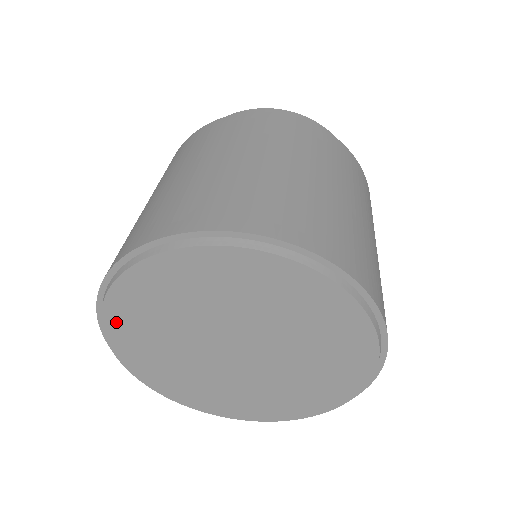
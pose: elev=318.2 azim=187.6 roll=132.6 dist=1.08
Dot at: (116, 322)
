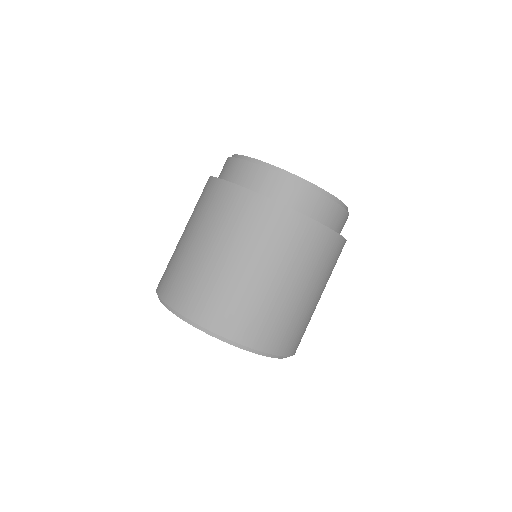
Dot at: occluded
